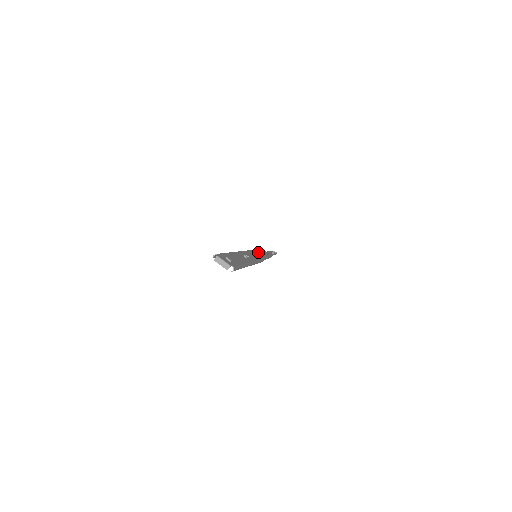
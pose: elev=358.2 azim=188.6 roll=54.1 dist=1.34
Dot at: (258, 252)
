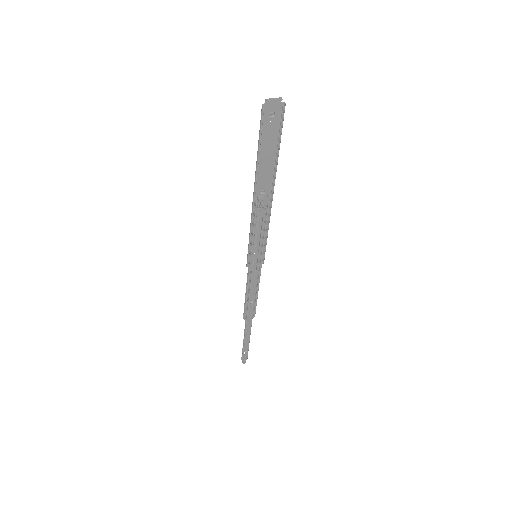
Dot at: (249, 278)
